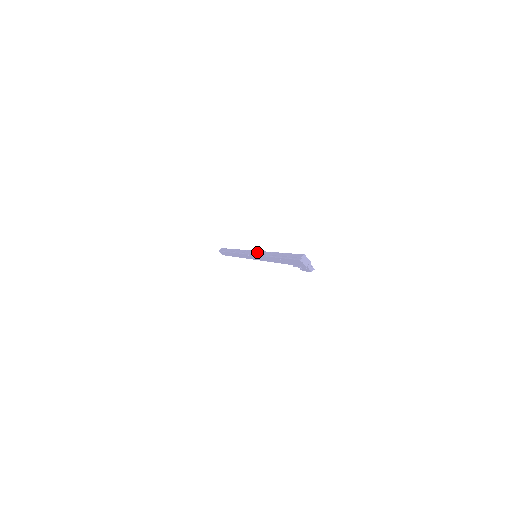
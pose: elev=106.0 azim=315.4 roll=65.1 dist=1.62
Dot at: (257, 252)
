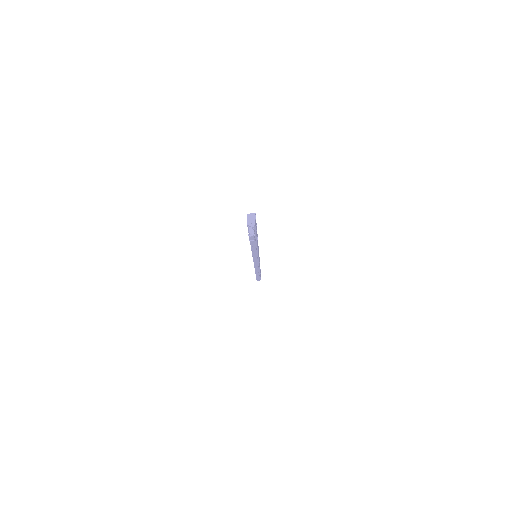
Dot at: occluded
